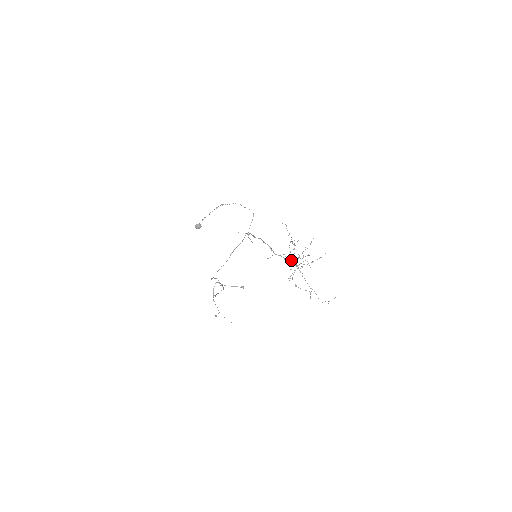
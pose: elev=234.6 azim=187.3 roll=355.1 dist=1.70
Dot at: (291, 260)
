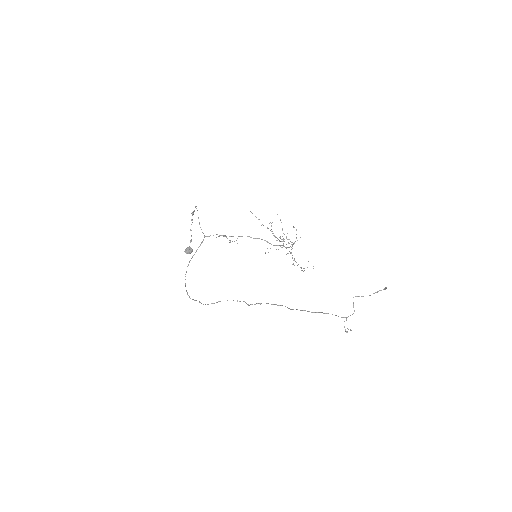
Dot at: (292, 245)
